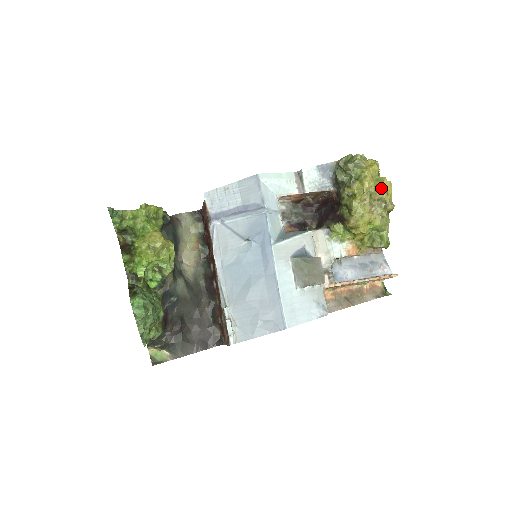
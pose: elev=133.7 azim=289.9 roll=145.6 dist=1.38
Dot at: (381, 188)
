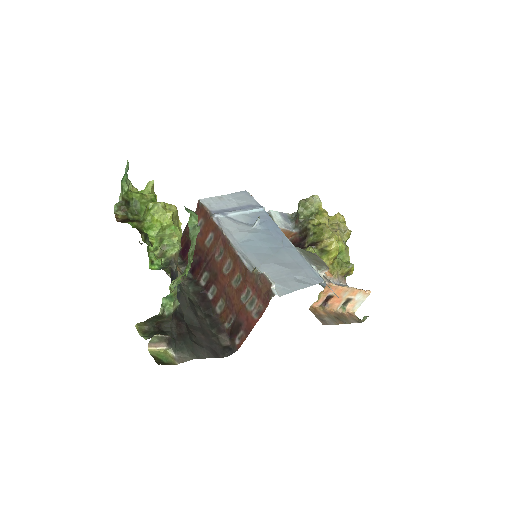
Dot at: (337, 218)
